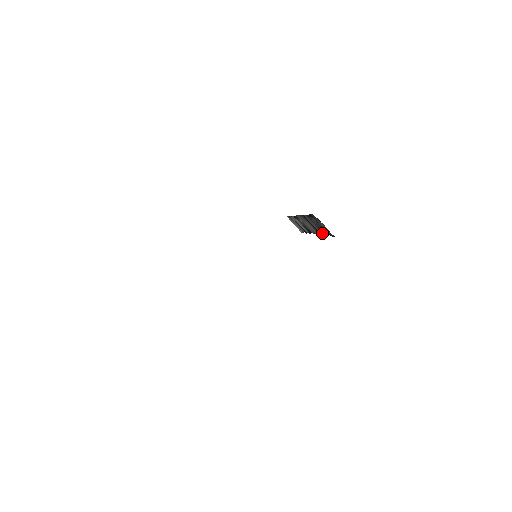
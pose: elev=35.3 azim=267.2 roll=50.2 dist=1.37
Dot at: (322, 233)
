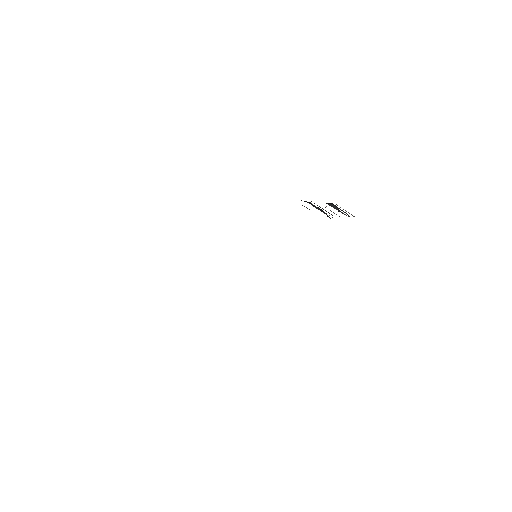
Dot at: occluded
